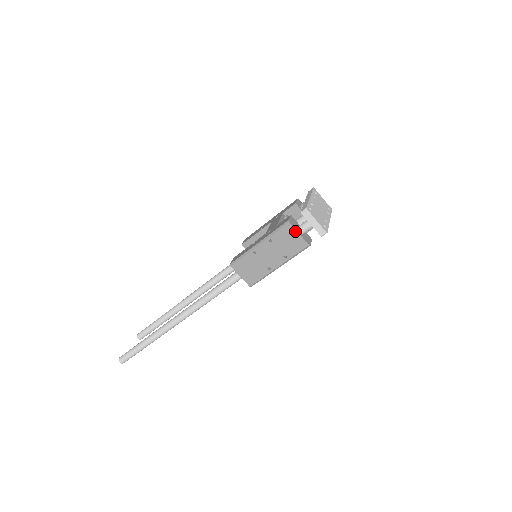
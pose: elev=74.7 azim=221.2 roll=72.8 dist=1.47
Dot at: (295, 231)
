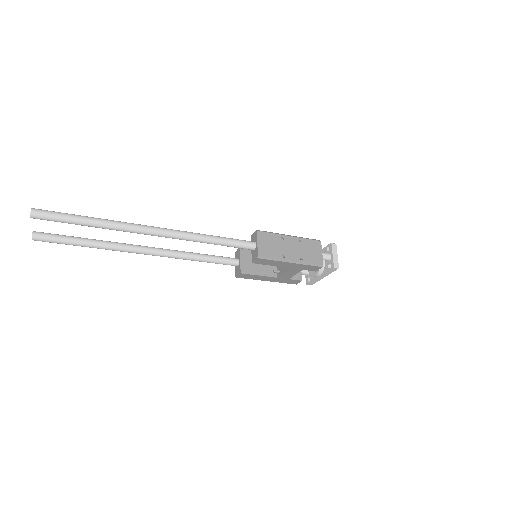
Dot at: (321, 249)
